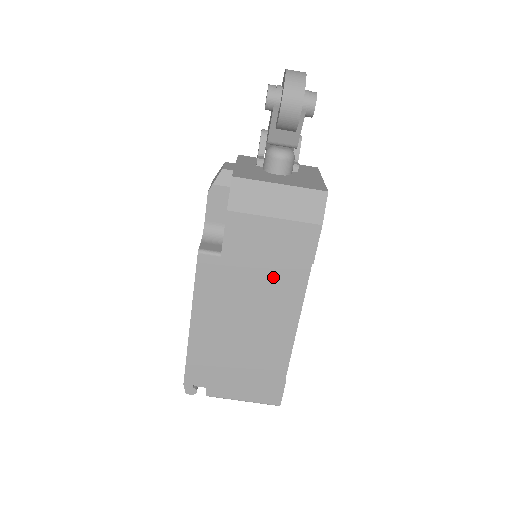
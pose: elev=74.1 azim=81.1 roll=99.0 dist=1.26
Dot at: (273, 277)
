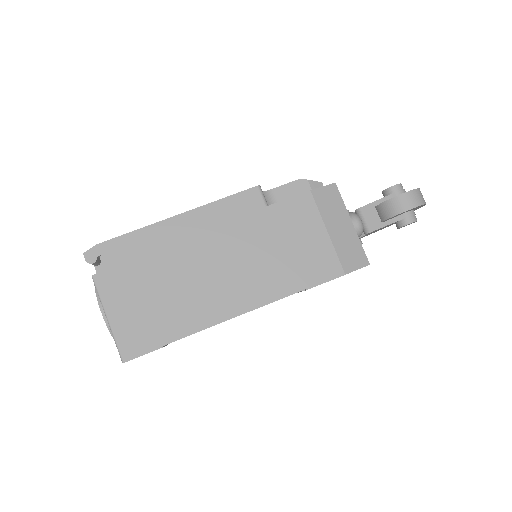
Dot at: (273, 263)
